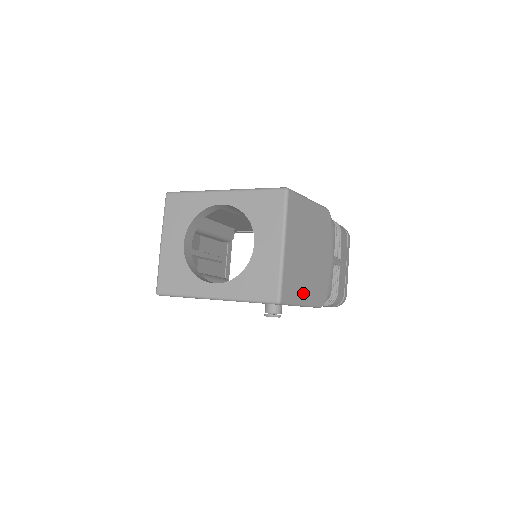
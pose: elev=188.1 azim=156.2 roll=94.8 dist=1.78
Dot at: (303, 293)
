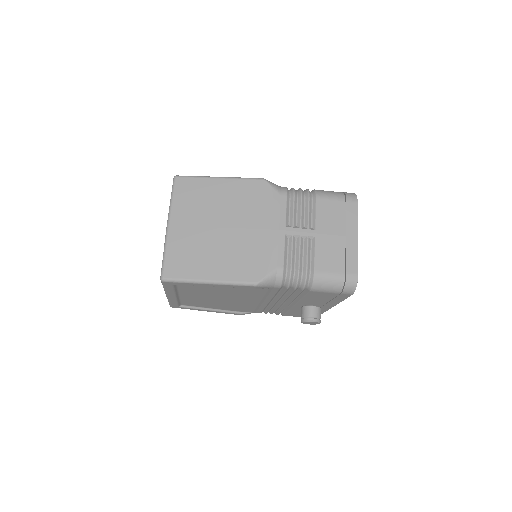
Dot at: (208, 269)
